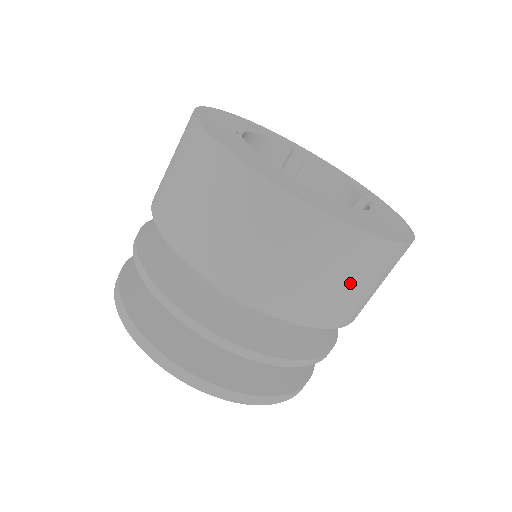
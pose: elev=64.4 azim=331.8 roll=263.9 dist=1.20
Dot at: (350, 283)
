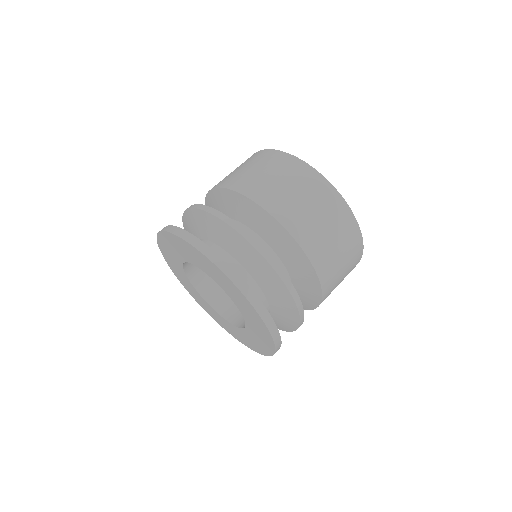
Dot at: (252, 168)
